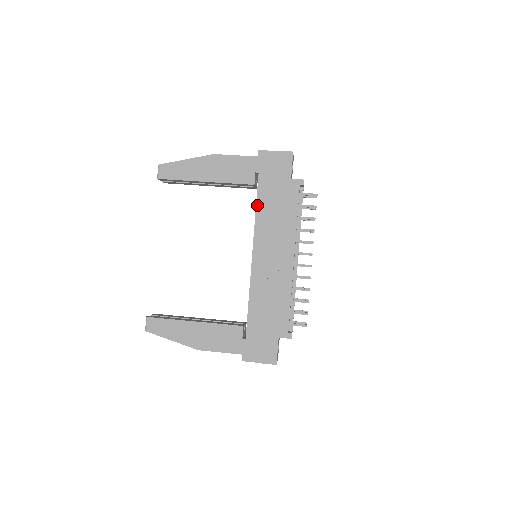
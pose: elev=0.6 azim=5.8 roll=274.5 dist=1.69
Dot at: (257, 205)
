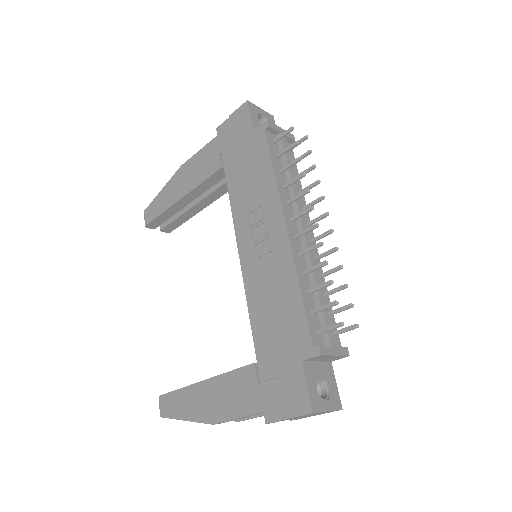
Dot at: (228, 188)
